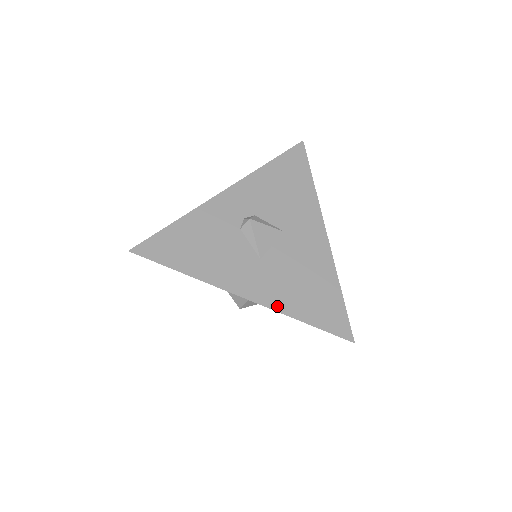
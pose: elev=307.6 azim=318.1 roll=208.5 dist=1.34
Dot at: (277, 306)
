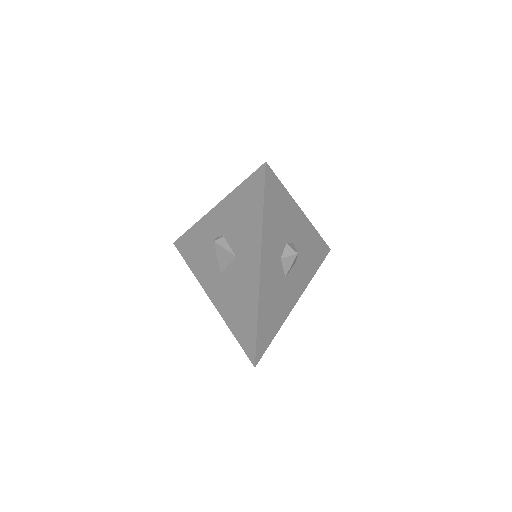
Dot at: (222, 313)
